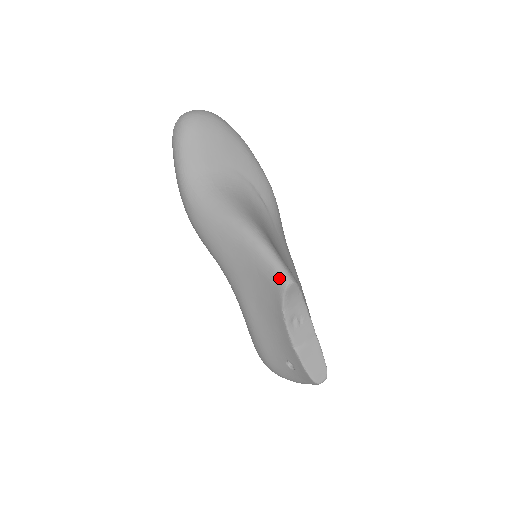
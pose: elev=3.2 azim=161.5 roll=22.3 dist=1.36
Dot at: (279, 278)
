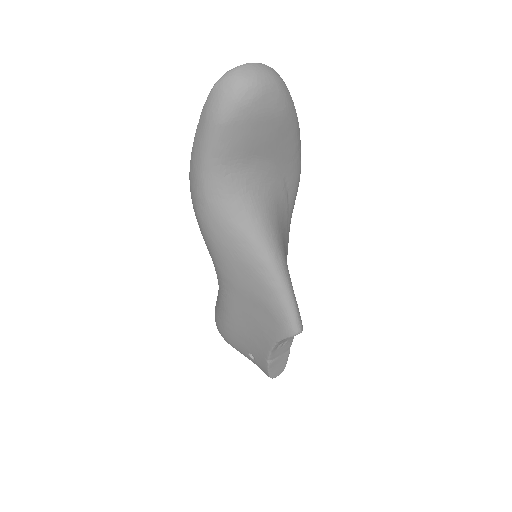
Dot at: (289, 326)
